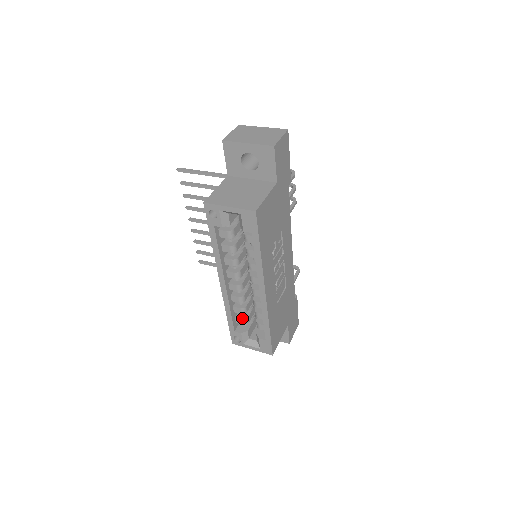
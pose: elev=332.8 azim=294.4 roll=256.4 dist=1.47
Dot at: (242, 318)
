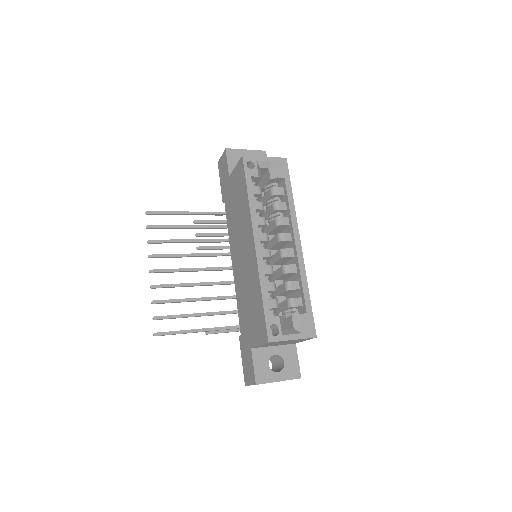
Dot at: (274, 299)
